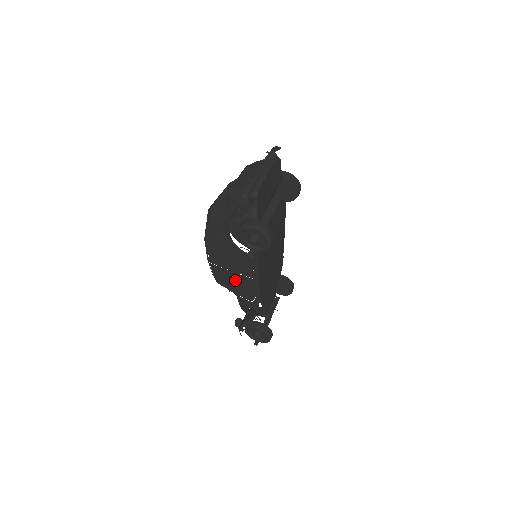
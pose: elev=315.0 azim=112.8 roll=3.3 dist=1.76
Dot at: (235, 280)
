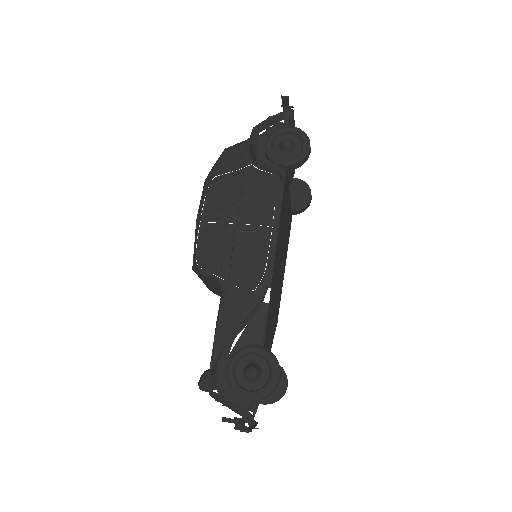
Dot at: (237, 240)
